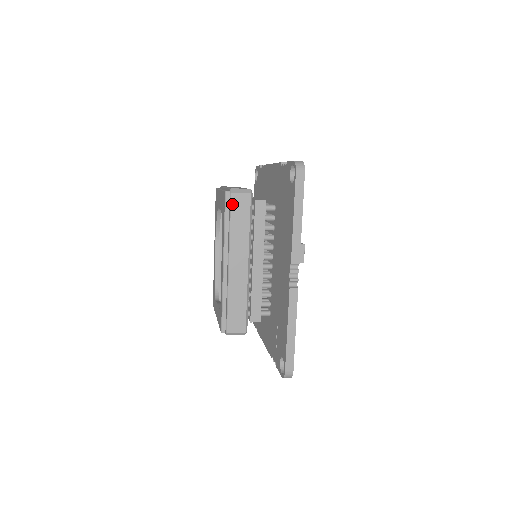
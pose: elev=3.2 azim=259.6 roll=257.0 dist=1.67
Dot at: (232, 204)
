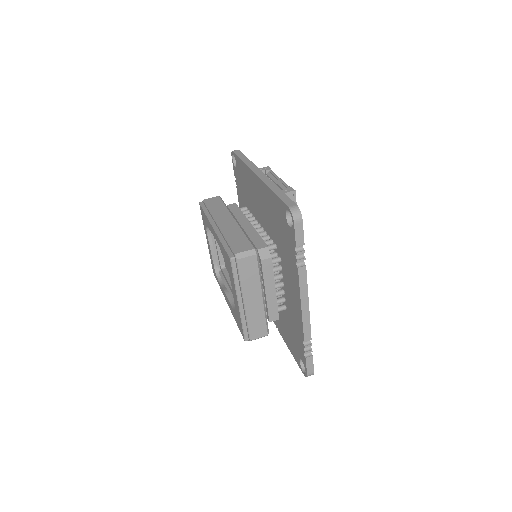
Dot at: occluded
